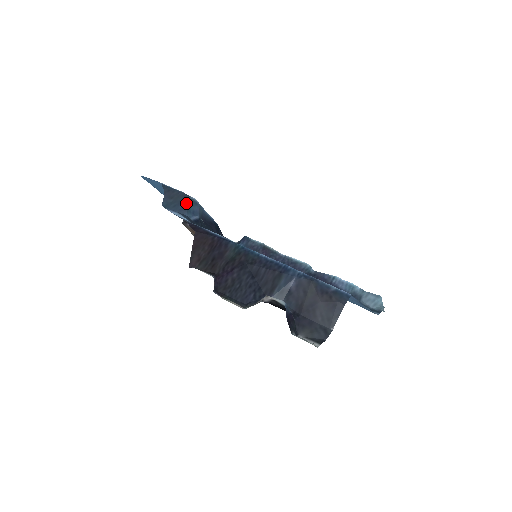
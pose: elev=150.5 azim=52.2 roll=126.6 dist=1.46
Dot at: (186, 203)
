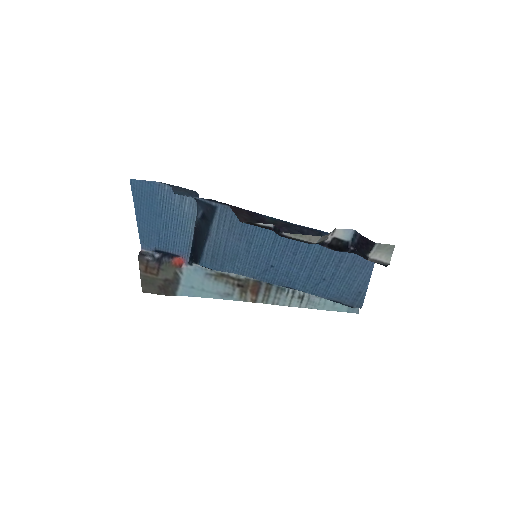
Dot at: (196, 196)
